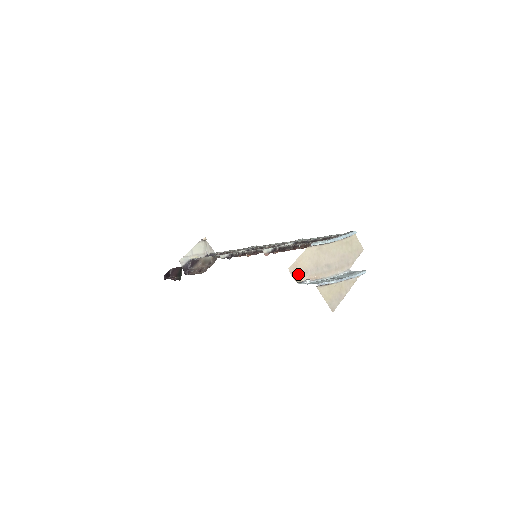
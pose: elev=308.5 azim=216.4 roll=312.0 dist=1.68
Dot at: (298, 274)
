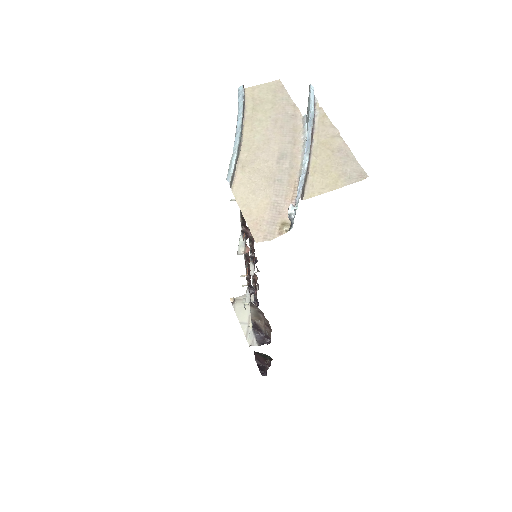
Dot at: (274, 224)
